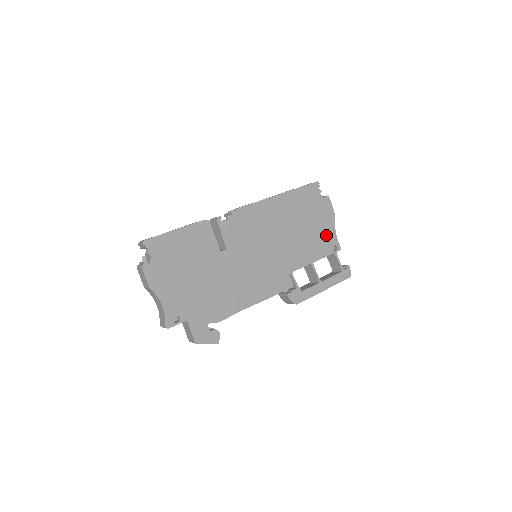
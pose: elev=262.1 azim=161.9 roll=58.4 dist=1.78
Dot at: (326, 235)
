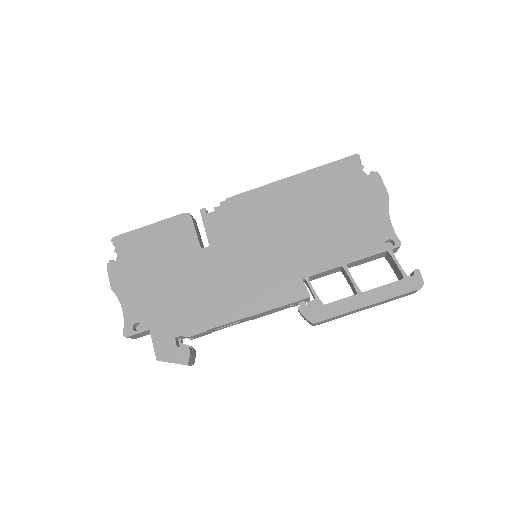
Dot at: (372, 225)
